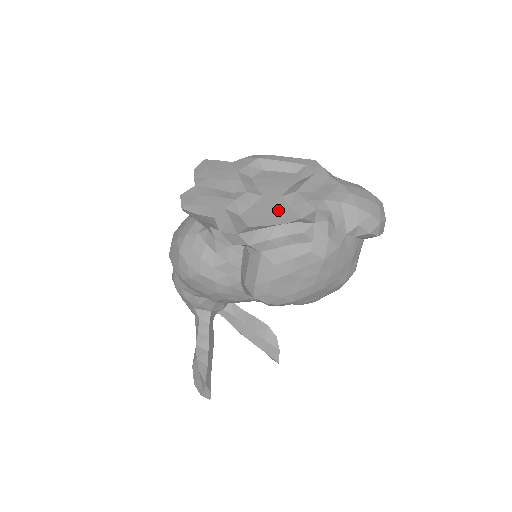
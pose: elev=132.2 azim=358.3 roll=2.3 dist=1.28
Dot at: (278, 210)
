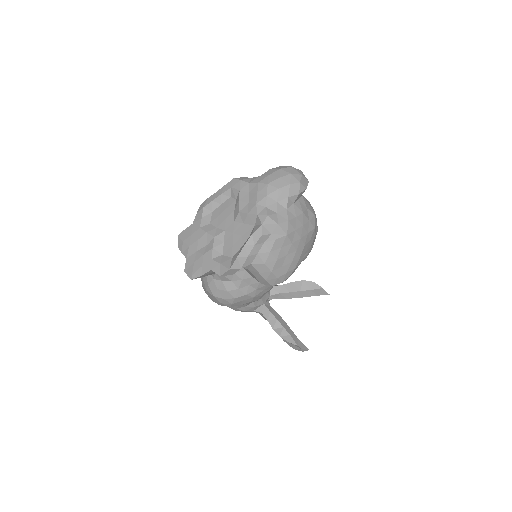
Dot at: (239, 232)
